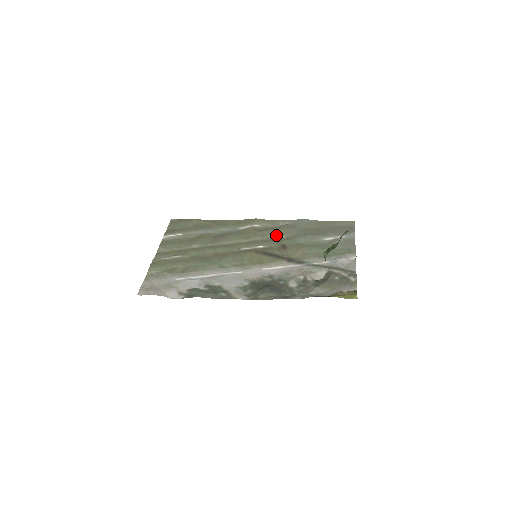
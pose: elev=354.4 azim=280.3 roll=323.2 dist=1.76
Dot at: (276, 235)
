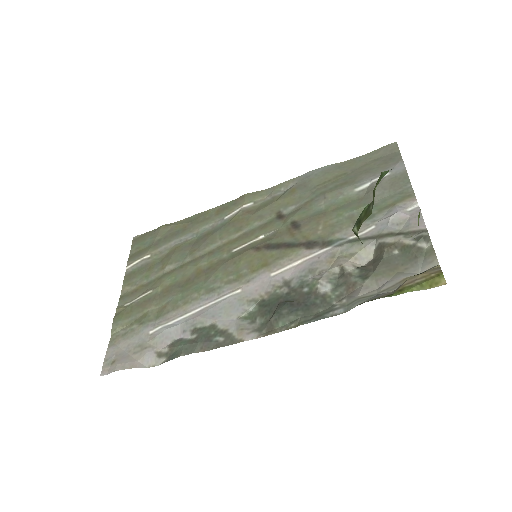
Dot at: (280, 210)
